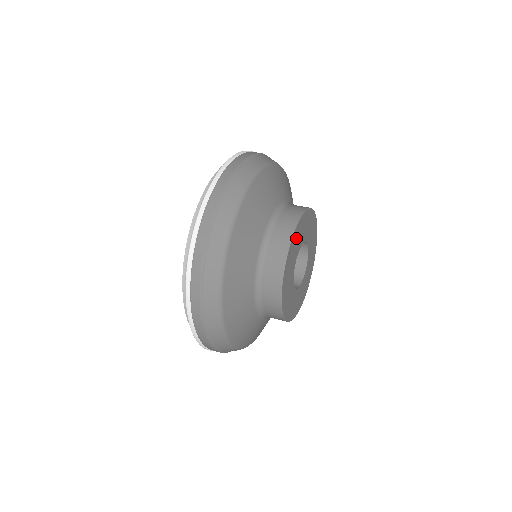
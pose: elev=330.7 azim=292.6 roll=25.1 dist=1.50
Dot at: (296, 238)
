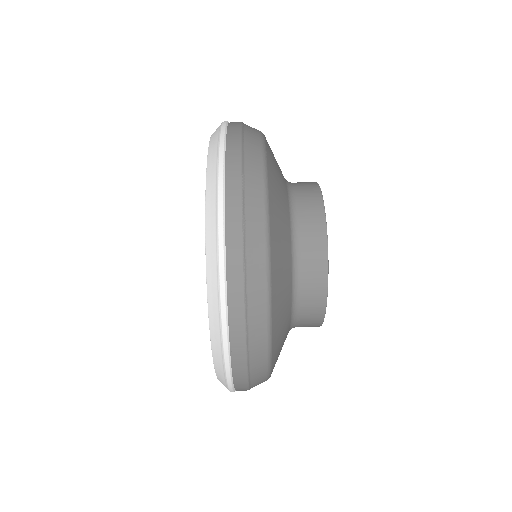
Dot at: occluded
